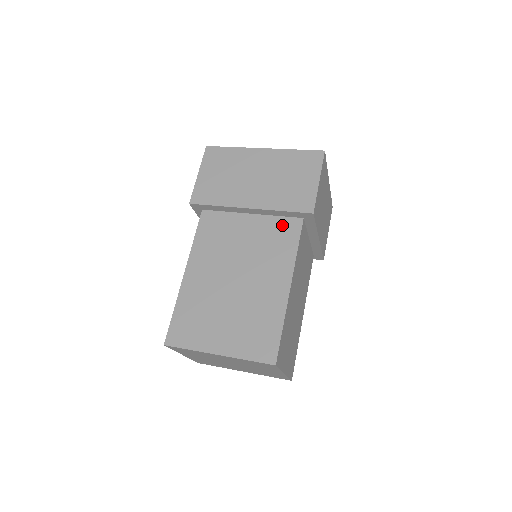
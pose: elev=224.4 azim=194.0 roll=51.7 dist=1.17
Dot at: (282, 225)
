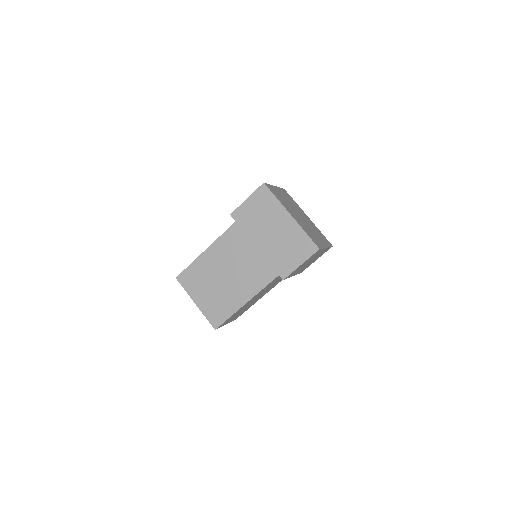
Dot at: (268, 268)
